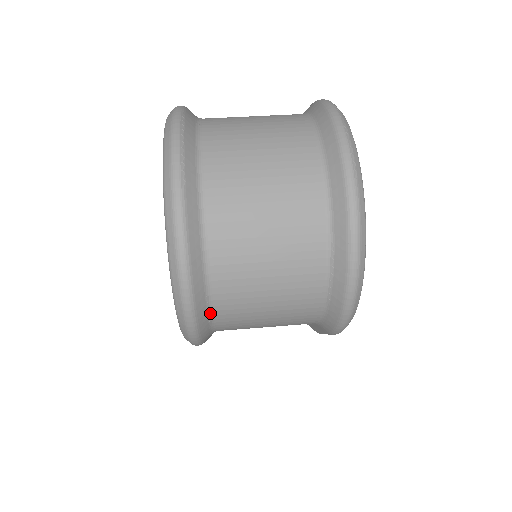
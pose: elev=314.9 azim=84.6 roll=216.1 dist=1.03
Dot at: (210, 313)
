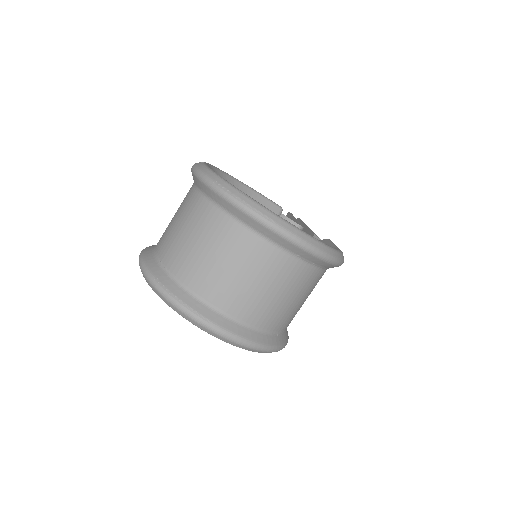
Dot at: (280, 333)
